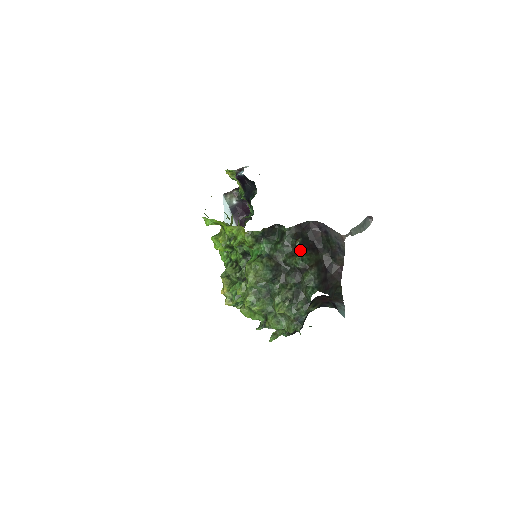
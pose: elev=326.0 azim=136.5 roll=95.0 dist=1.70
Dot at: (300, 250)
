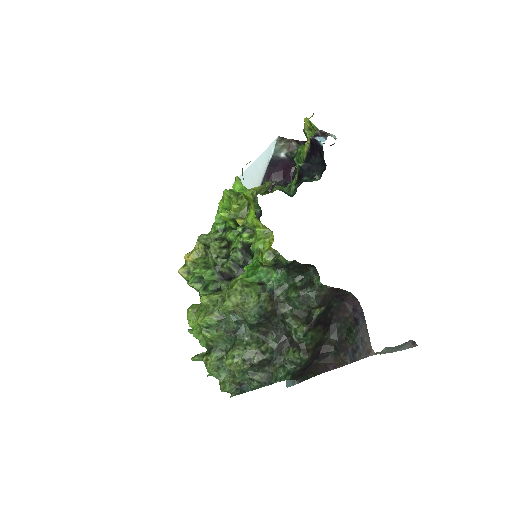
Dot at: (313, 322)
